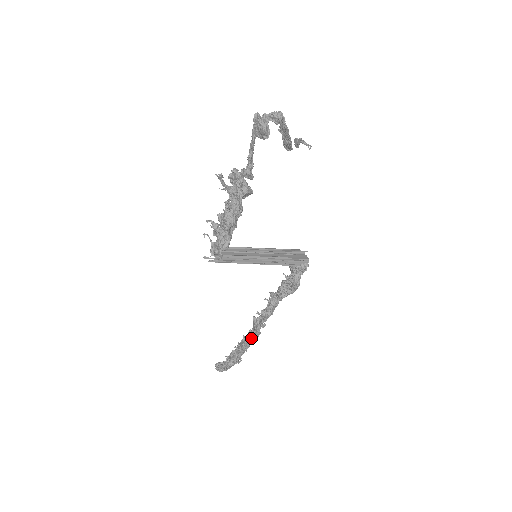
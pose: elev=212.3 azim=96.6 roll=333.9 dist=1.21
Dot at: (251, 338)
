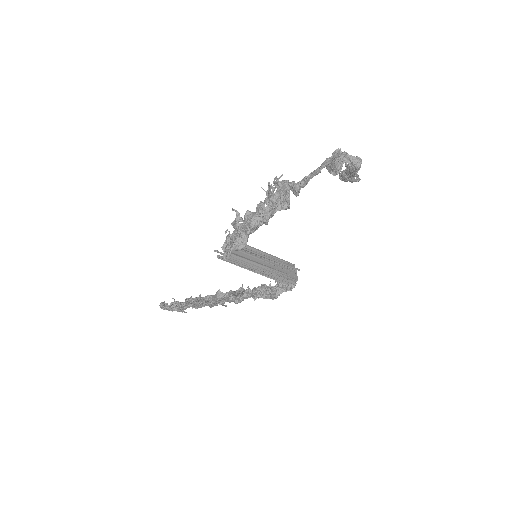
Dot at: (207, 304)
